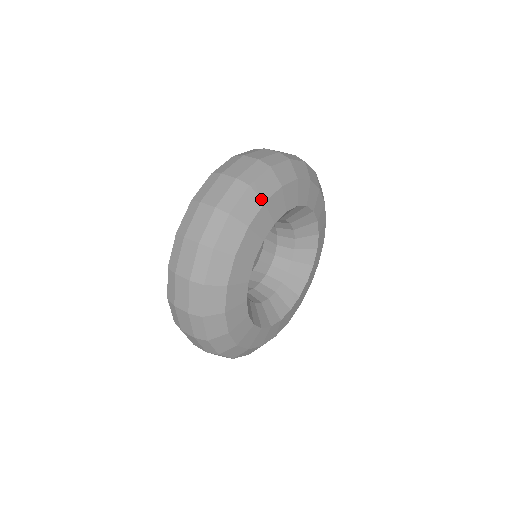
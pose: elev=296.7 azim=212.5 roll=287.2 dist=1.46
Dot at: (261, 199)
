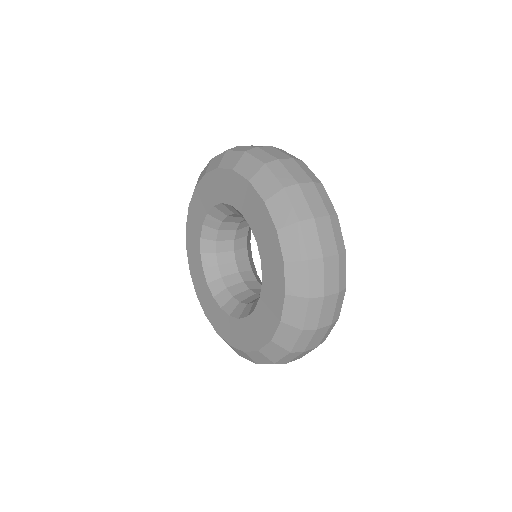
Dot at: occluded
